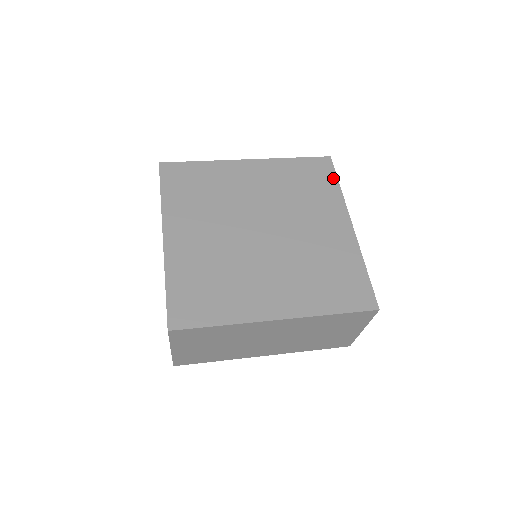
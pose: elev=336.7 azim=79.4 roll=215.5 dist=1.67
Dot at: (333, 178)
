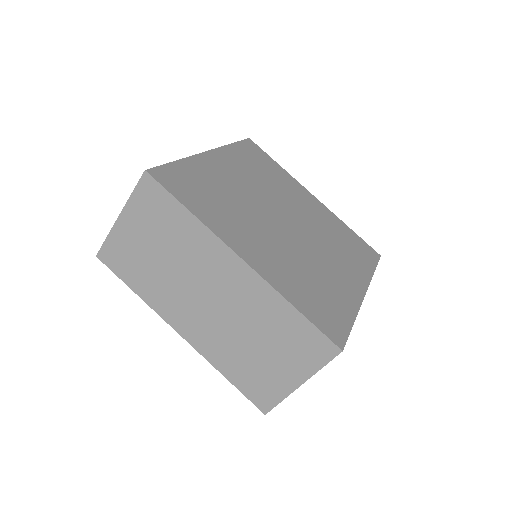
Dot at: (269, 158)
